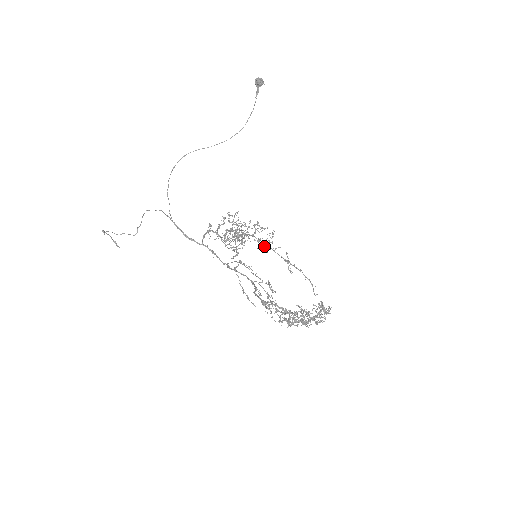
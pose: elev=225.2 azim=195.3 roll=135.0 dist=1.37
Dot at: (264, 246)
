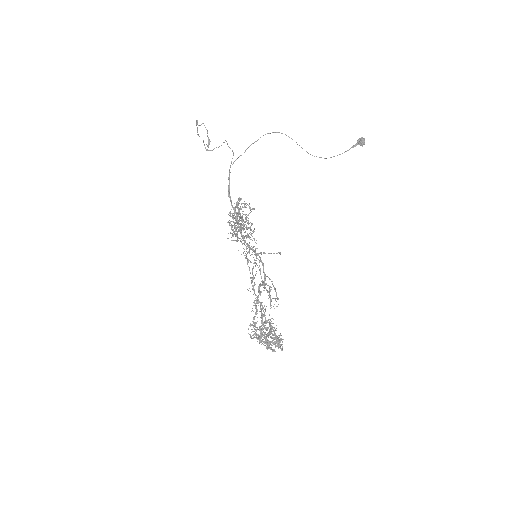
Dot at: occluded
